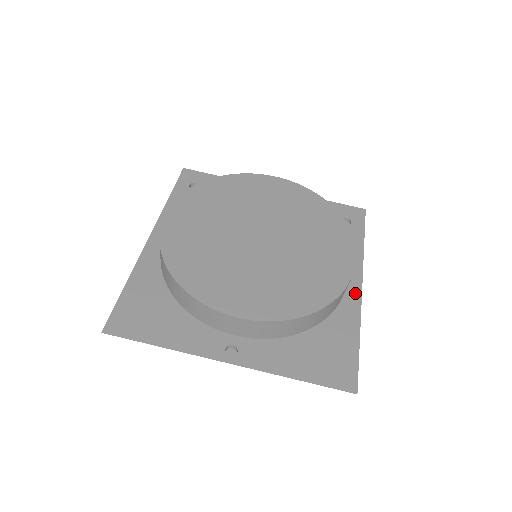
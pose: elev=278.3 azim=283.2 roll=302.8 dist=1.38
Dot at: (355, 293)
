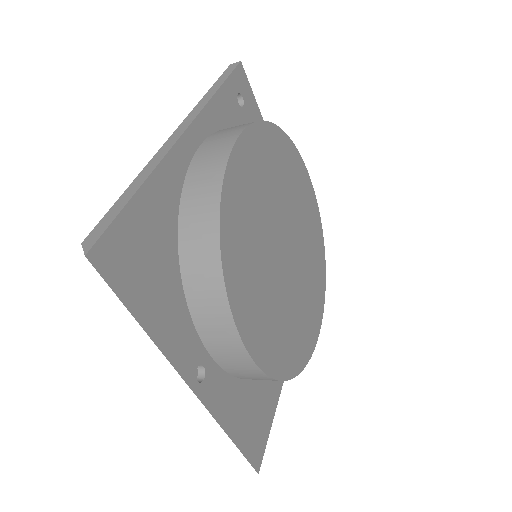
Dot at: occluded
